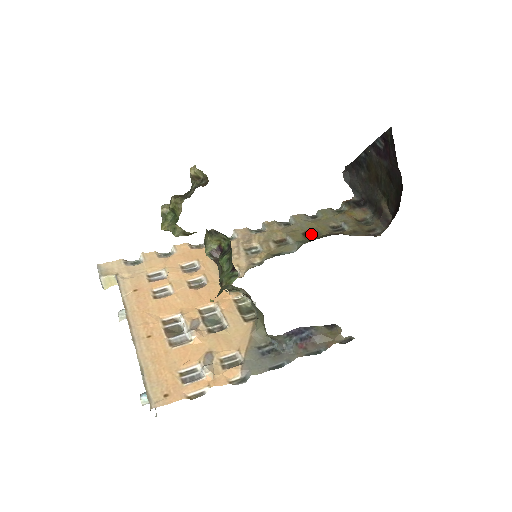
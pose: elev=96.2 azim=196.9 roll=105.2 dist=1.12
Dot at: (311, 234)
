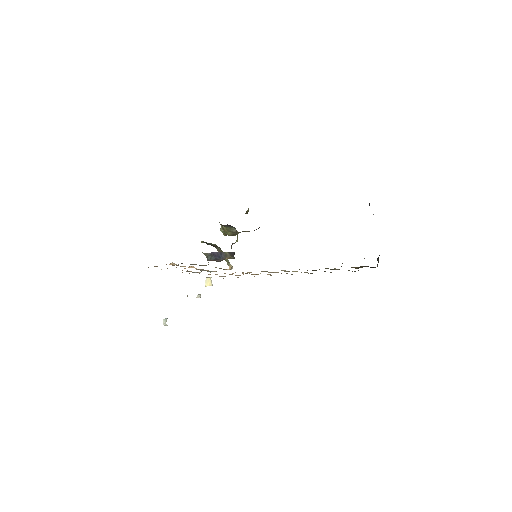
Dot at: occluded
